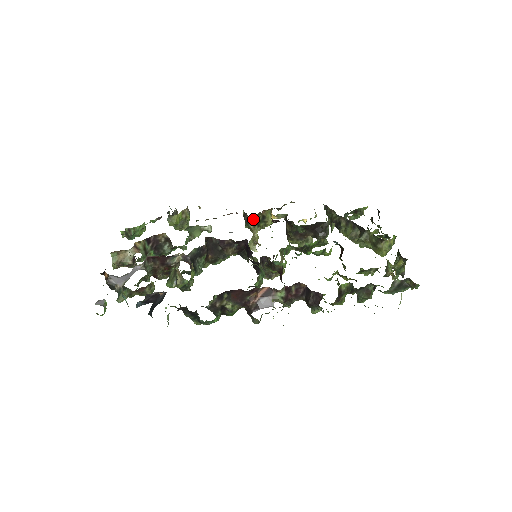
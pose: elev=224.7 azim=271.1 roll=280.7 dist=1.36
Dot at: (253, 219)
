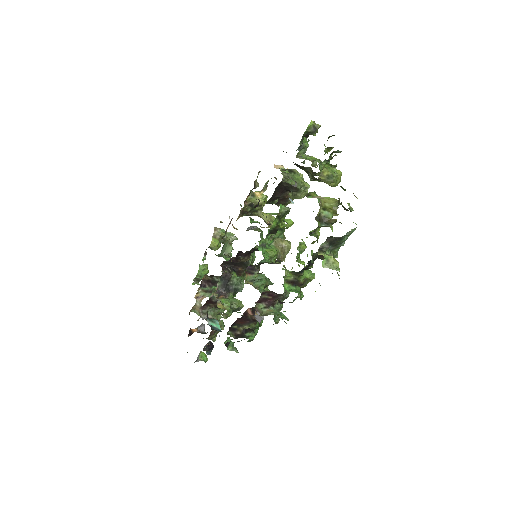
Dot at: (245, 214)
